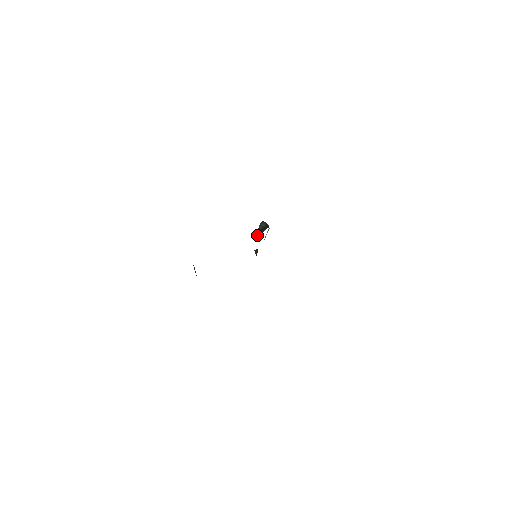
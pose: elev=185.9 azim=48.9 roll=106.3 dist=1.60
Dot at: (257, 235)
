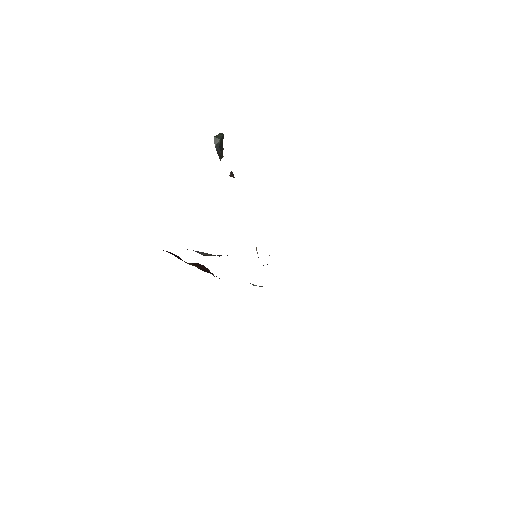
Dot at: (220, 158)
